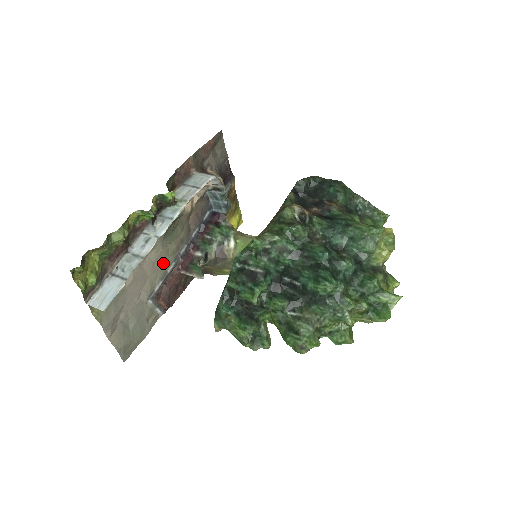
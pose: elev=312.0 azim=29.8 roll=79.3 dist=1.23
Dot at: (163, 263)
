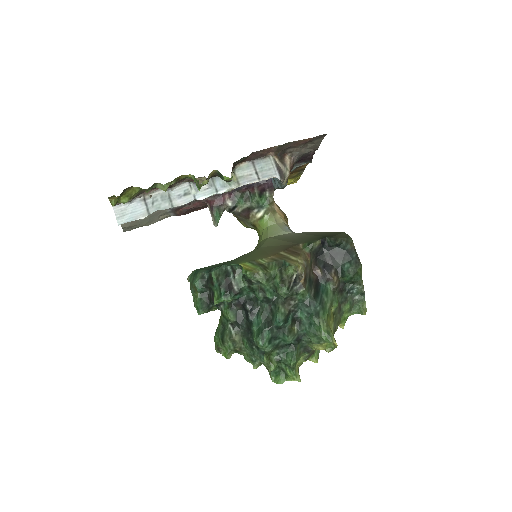
Dot at: occluded
